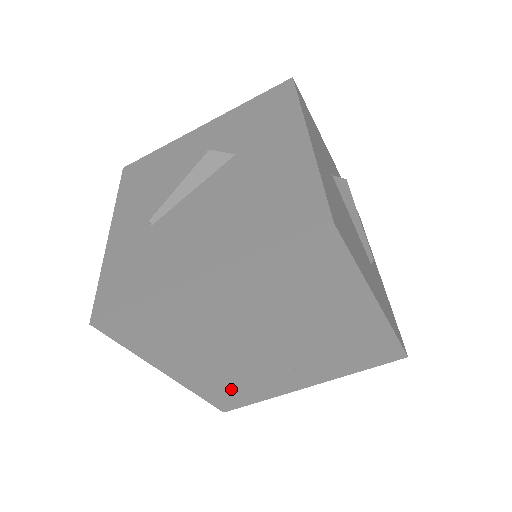
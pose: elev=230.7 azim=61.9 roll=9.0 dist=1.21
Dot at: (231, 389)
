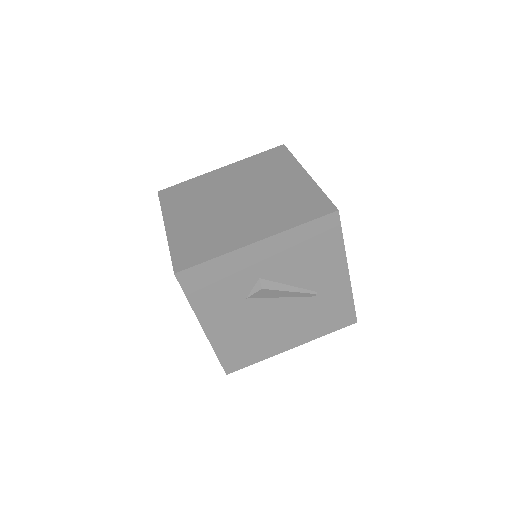
Dot at: (196, 243)
